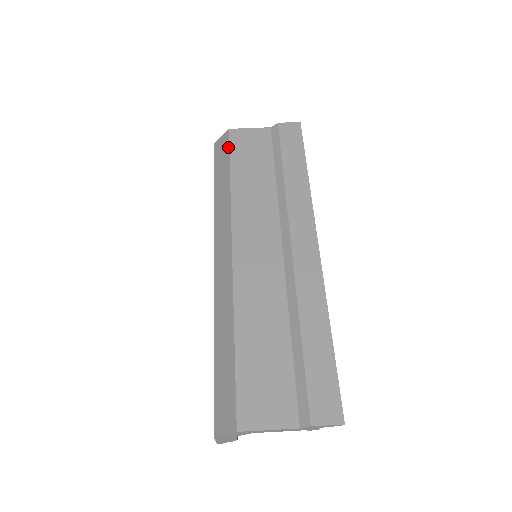
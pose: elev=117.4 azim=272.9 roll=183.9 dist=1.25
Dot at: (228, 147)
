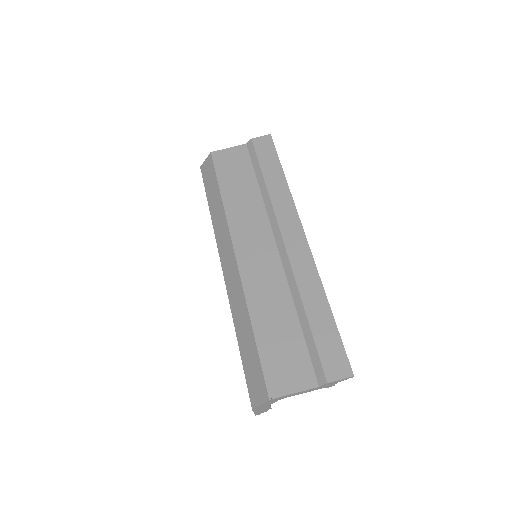
Dot at: (213, 168)
